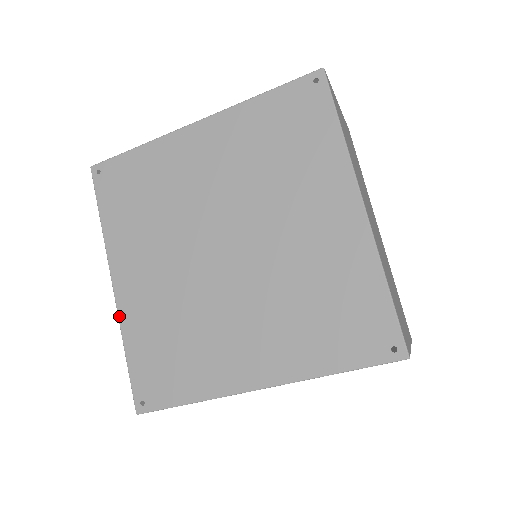
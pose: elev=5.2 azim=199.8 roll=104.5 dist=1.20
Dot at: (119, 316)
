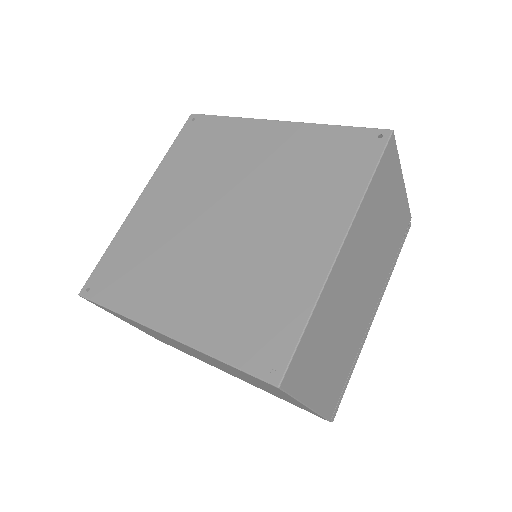
Dot at: (125, 221)
